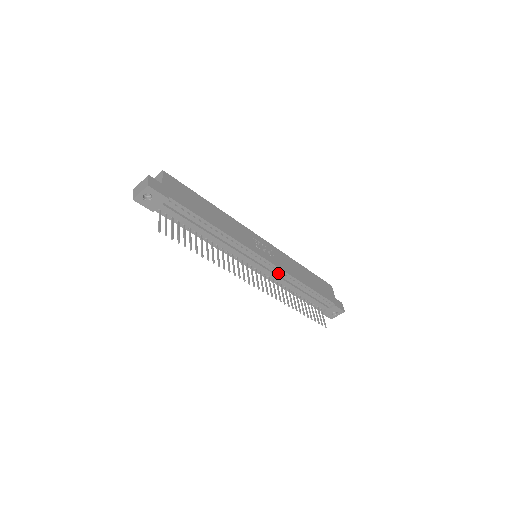
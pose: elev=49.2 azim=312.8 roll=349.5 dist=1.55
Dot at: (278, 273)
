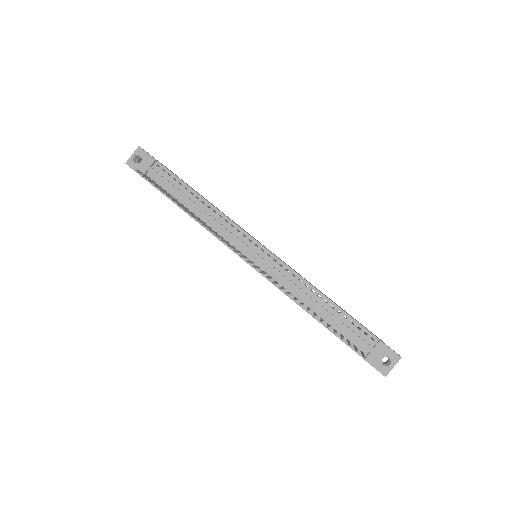
Dot at: (282, 271)
